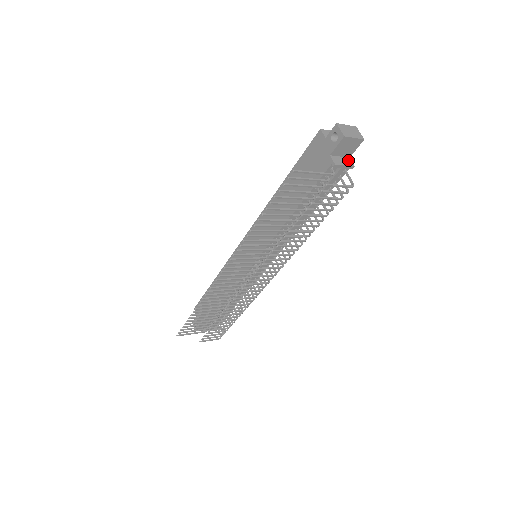
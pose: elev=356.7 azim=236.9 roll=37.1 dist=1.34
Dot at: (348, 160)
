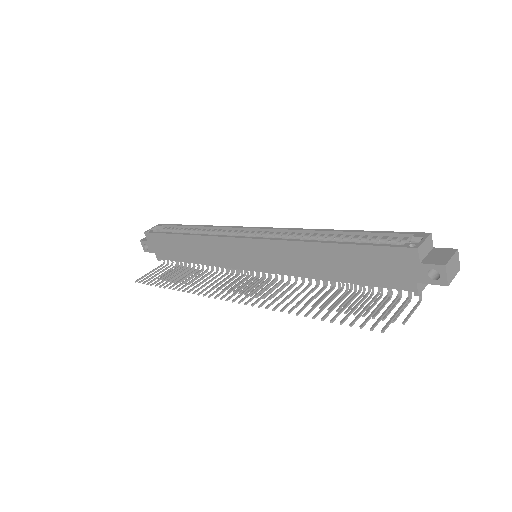
Dot at: occluded
